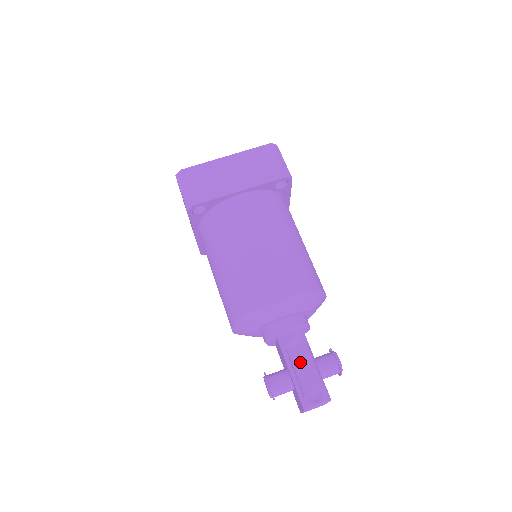
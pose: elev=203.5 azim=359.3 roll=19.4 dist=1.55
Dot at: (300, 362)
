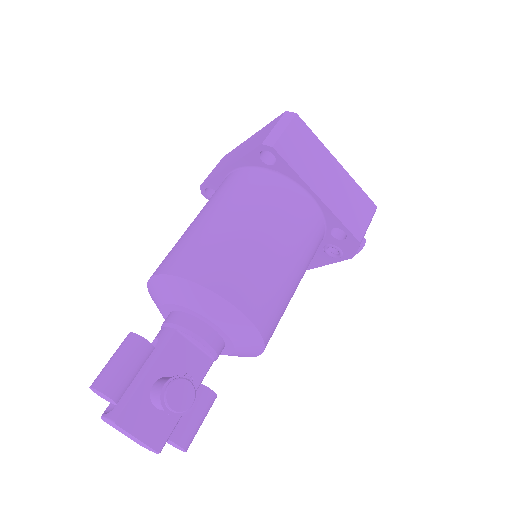
Dot at: (116, 351)
